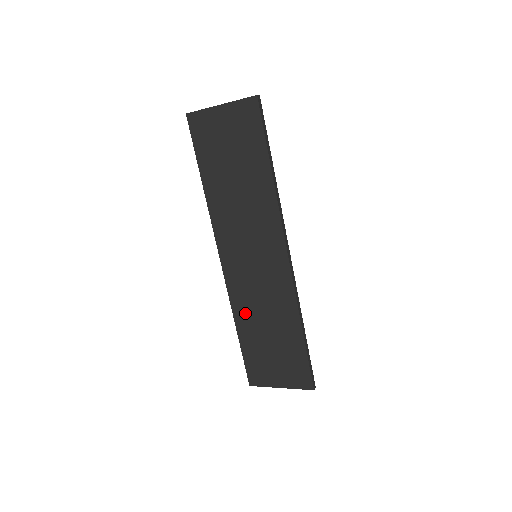
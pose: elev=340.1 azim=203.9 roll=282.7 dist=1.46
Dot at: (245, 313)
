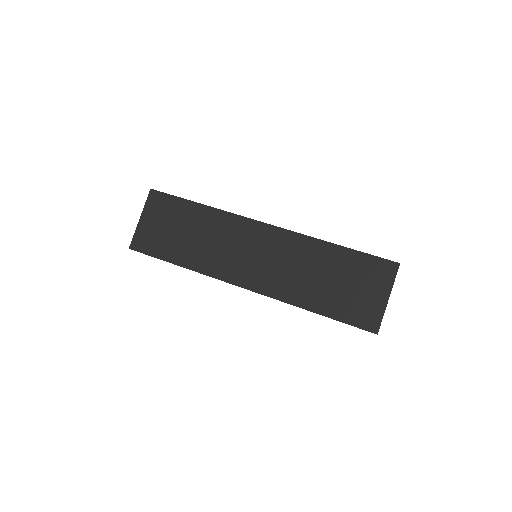
Dot at: (299, 292)
